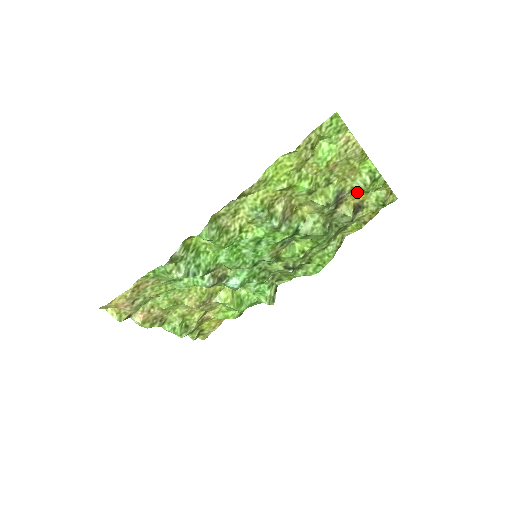
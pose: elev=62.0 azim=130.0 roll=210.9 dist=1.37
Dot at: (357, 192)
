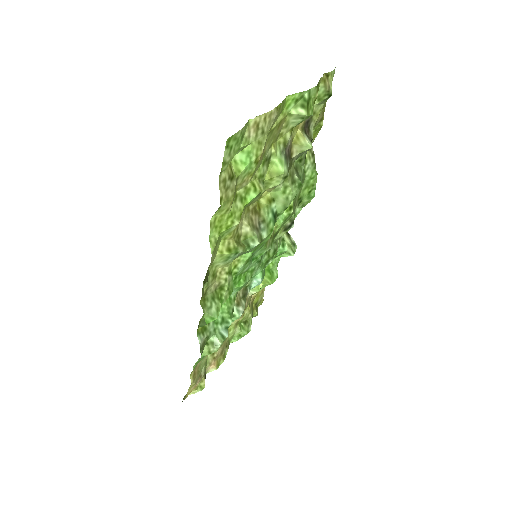
Dot at: occluded
